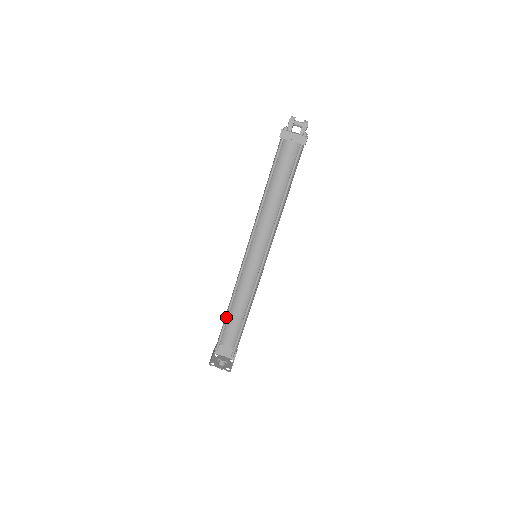
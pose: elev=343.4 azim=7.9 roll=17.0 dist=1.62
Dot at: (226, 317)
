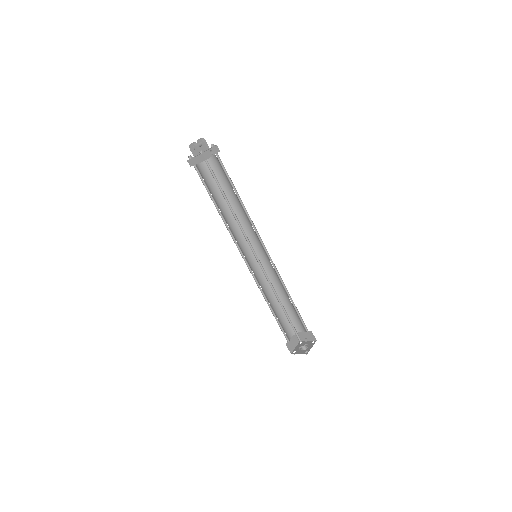
Dot at: occluded
